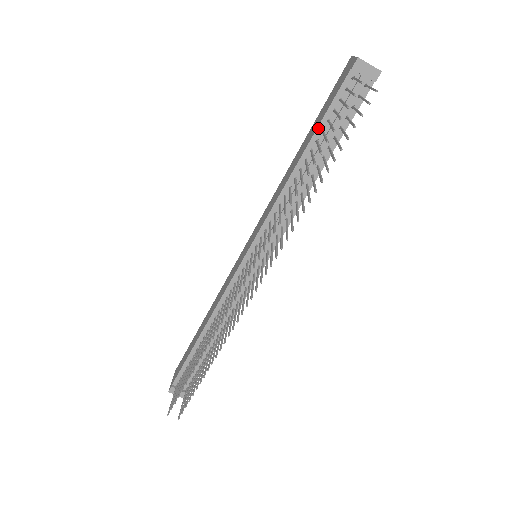
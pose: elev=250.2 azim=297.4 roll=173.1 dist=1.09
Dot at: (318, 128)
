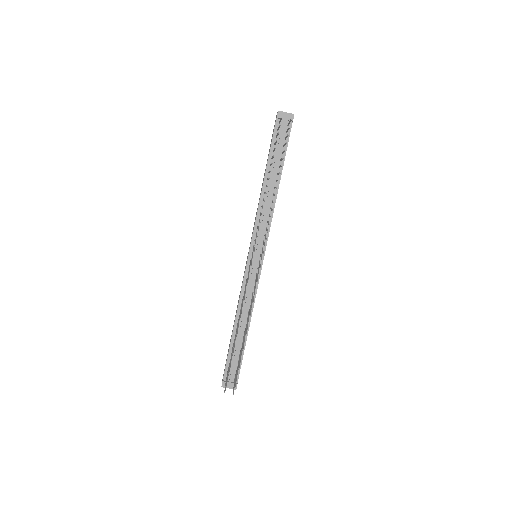
Dot at: (269, 157)
